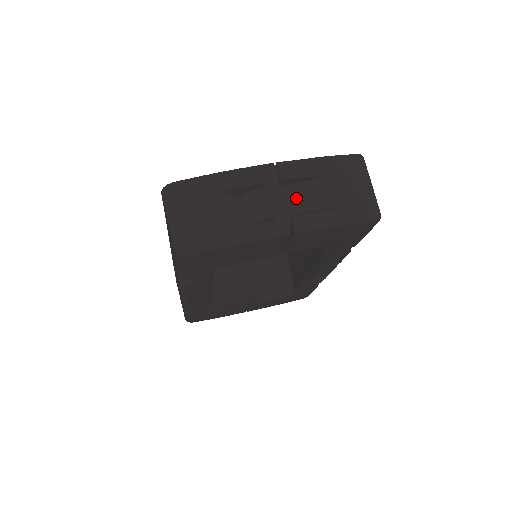
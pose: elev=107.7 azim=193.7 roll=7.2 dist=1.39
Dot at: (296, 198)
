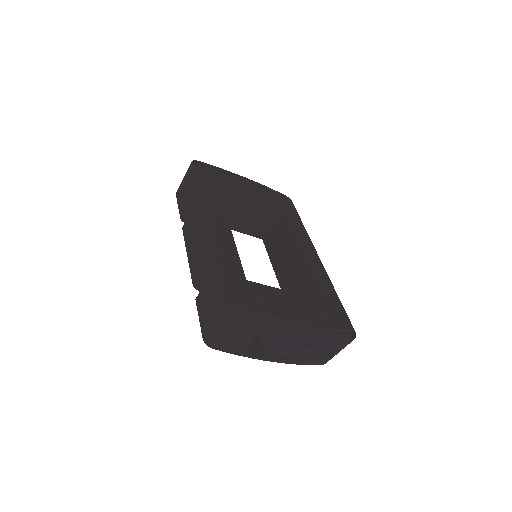
Dot at: (294, 352)
